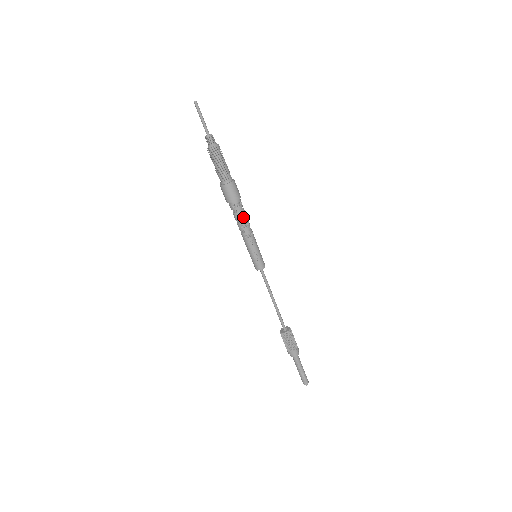
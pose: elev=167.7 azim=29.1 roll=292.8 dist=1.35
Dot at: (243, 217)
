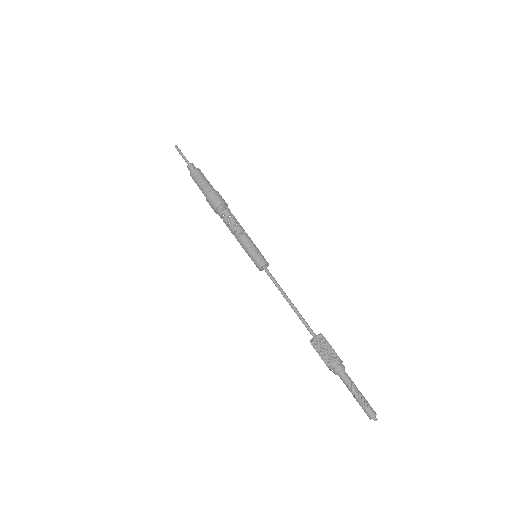
Dot at: (232, 218)
